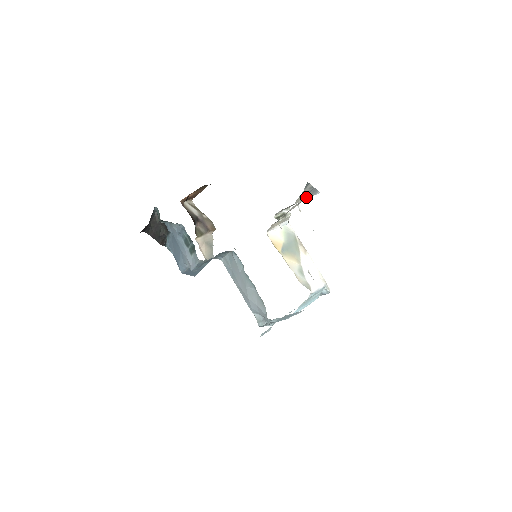
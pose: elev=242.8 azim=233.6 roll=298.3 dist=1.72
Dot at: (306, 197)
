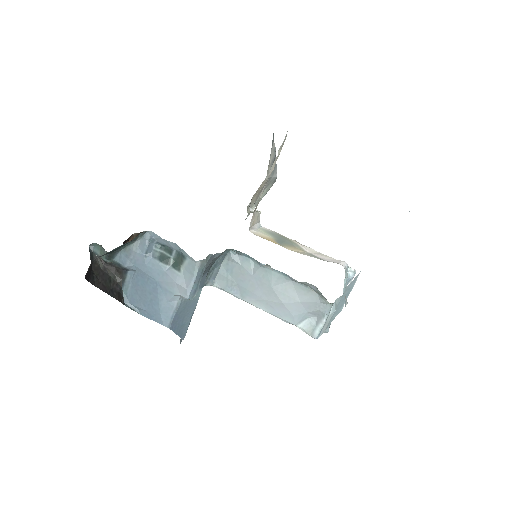
Dot at: (282, 144)
